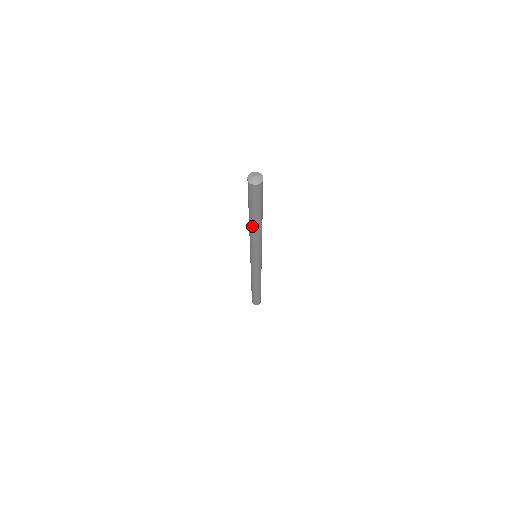
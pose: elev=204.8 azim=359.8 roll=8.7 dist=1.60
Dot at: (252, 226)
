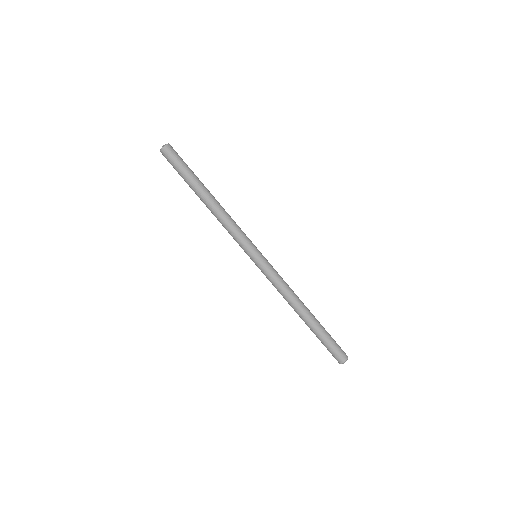
Dot at: (208, 200)
